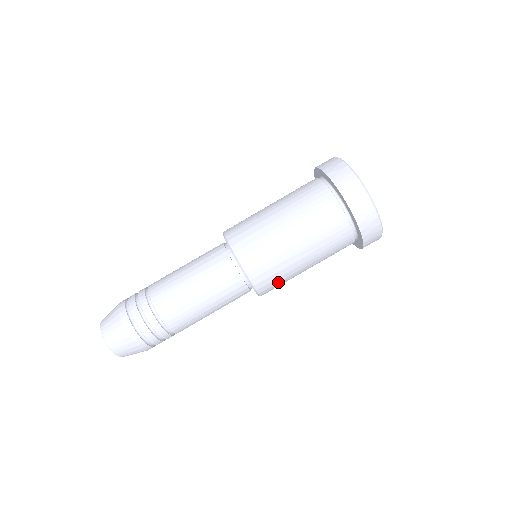
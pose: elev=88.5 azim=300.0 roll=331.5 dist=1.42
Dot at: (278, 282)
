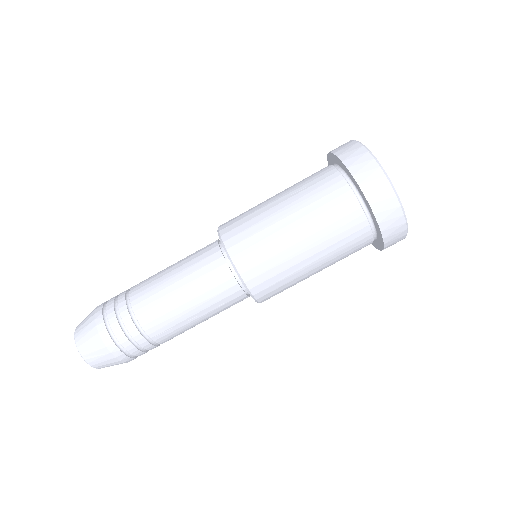
Dot at: occluded
